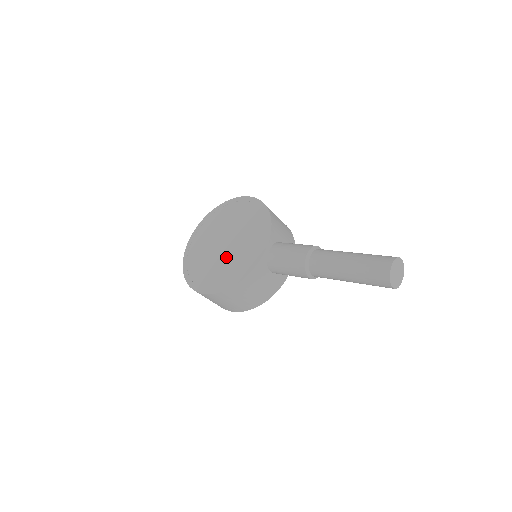
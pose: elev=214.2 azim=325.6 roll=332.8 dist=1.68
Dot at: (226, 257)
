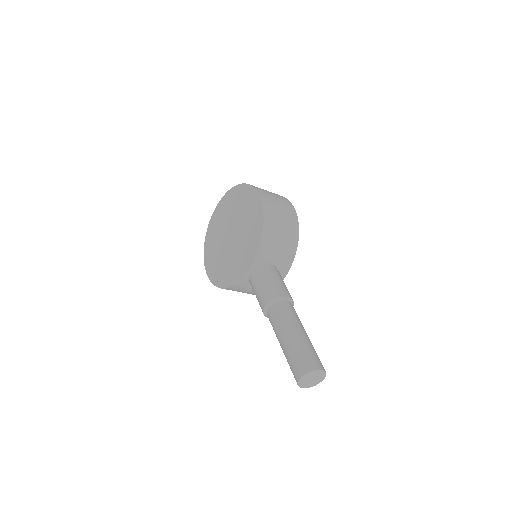
Dot at: (227, 252)
